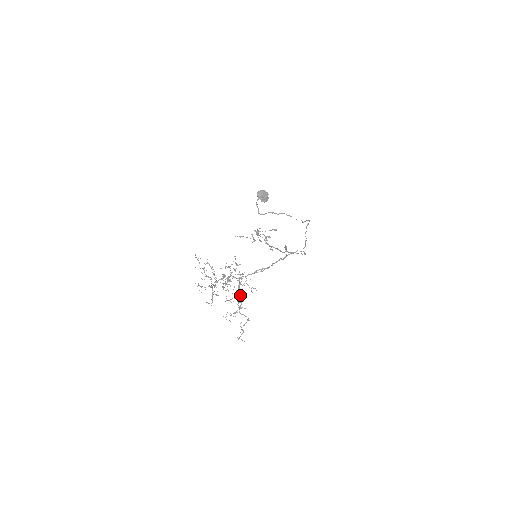
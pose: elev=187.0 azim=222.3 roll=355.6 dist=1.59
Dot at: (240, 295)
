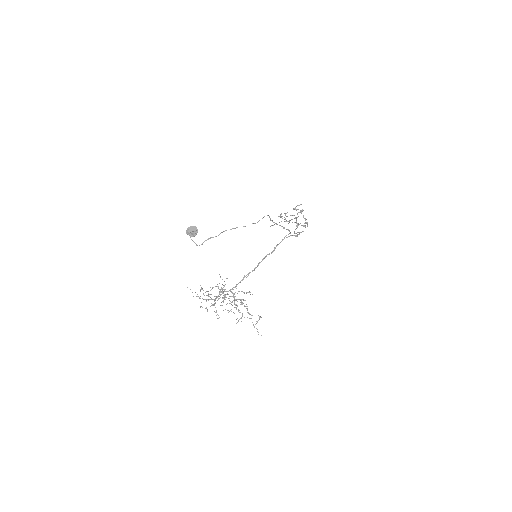
Dot at: (241, 302)
